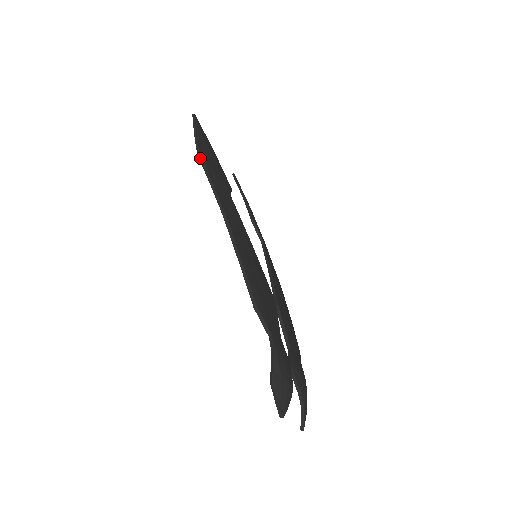
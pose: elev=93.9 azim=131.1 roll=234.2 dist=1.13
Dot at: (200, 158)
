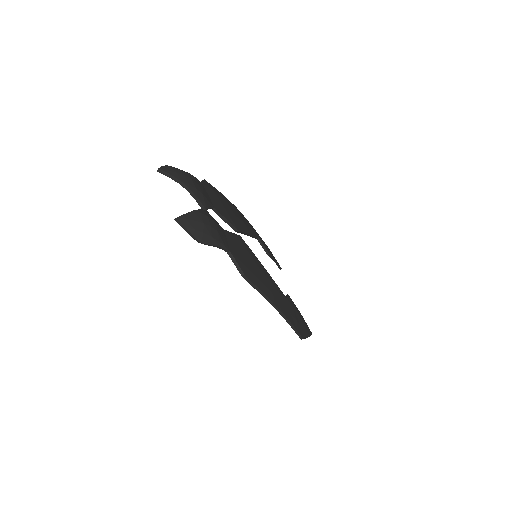
Dot at: occluded
